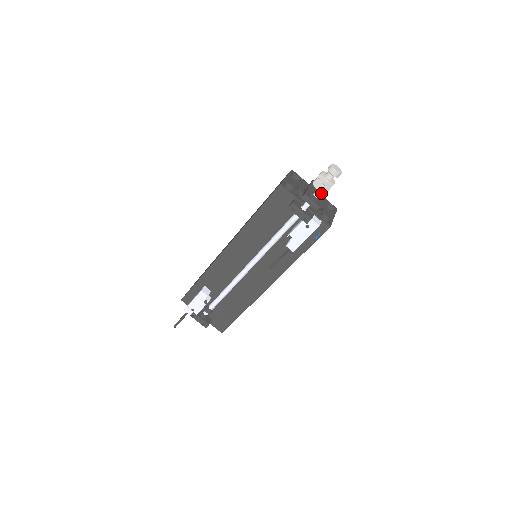
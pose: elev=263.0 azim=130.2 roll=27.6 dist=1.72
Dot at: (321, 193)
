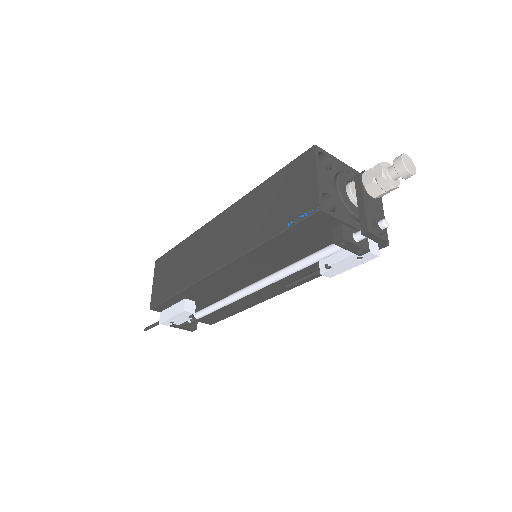
Dot at: (377, 199)
